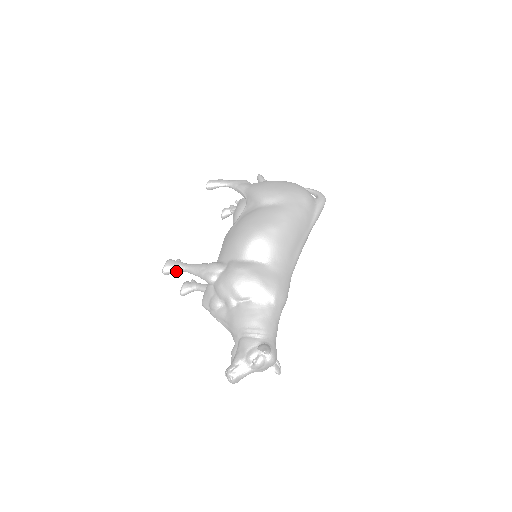
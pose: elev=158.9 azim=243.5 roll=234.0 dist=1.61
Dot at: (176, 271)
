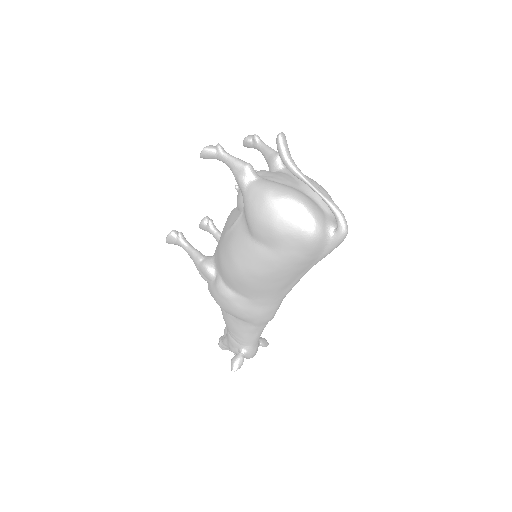
Dot at: (178, 245)
